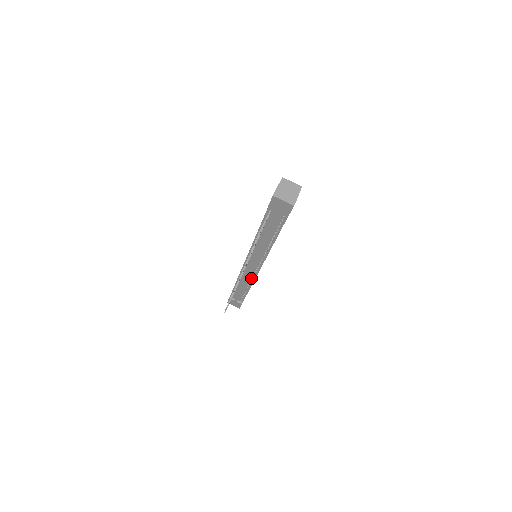
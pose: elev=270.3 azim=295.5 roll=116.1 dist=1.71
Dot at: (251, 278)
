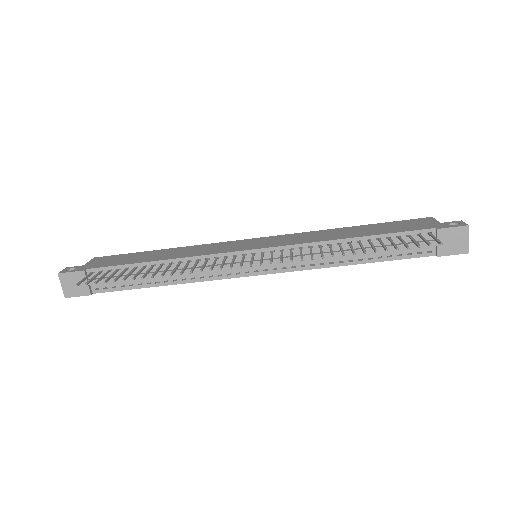
Dot at: (207, 274)
